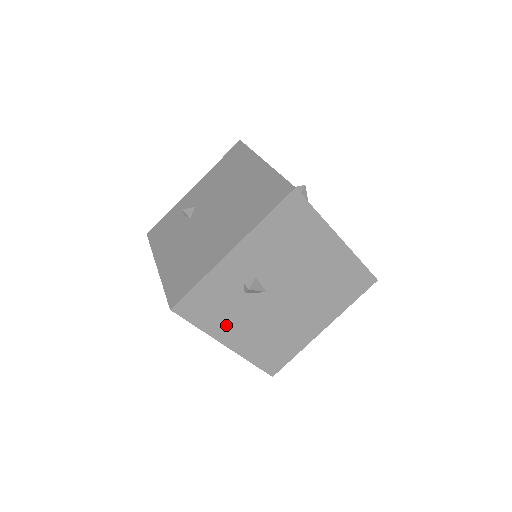
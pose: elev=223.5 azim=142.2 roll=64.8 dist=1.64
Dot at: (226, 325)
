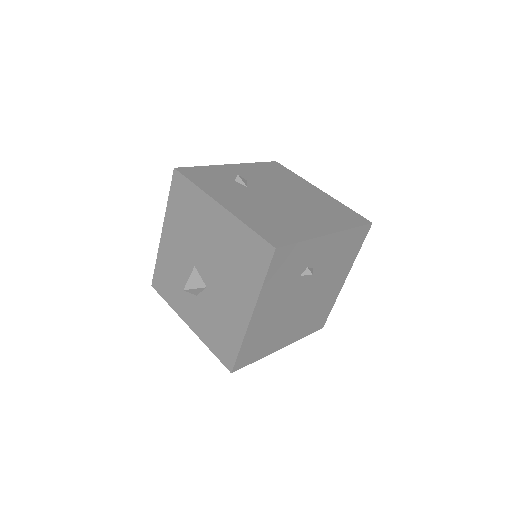
Dot at: (271, 295)
